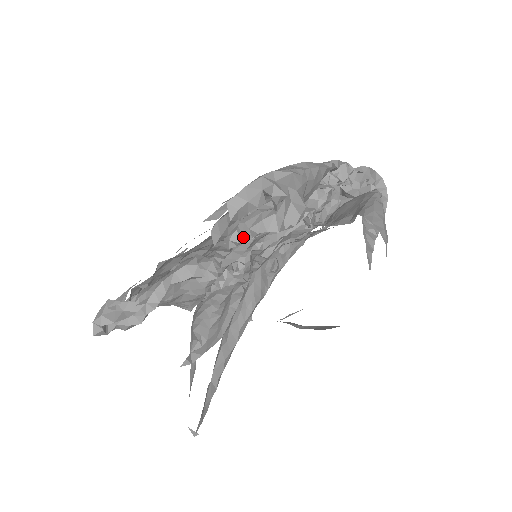
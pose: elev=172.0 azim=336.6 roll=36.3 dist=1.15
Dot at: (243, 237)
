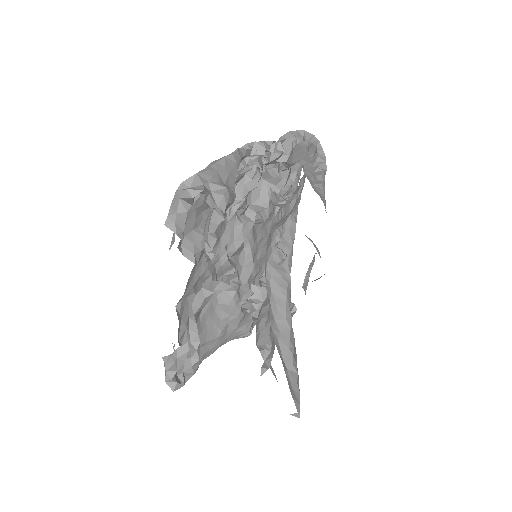
Dot at: (211, 243)
